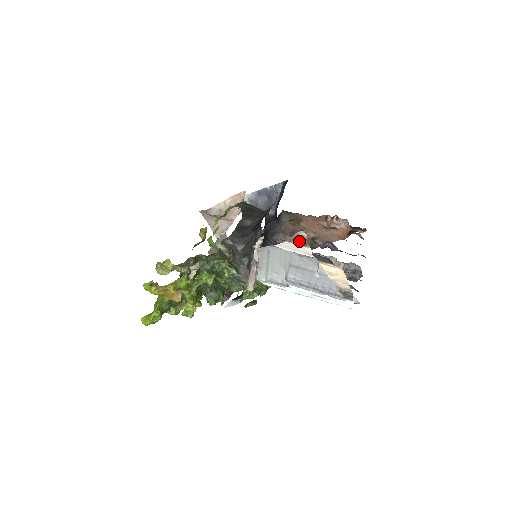
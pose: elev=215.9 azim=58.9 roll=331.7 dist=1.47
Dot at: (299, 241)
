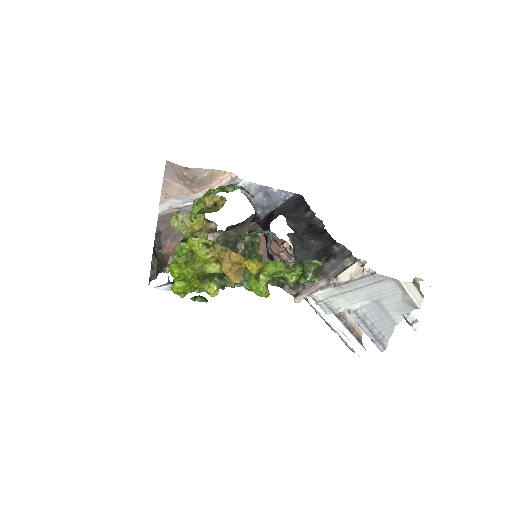
Dot at: (418, 287)
